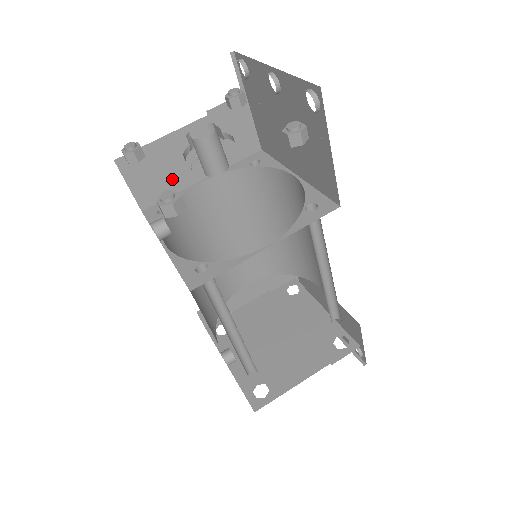
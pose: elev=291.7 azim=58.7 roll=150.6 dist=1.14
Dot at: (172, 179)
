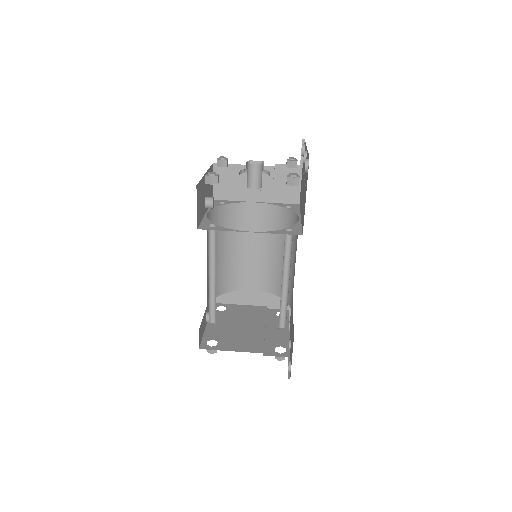
Dot at: (238, 191)
